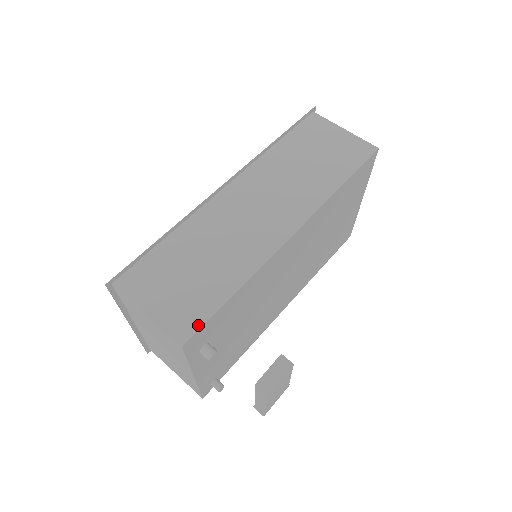
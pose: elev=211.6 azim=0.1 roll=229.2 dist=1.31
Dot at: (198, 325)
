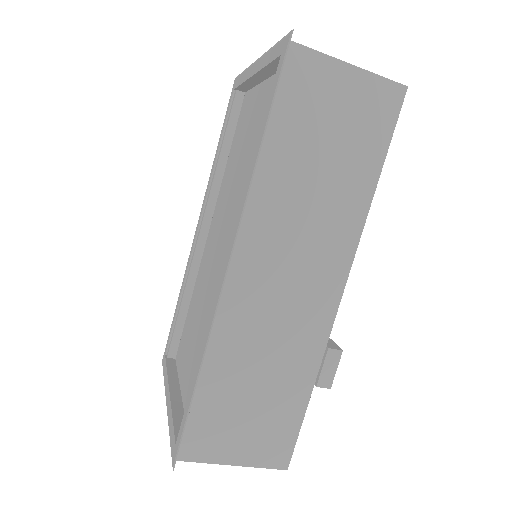
Dot at: (291, 445)
